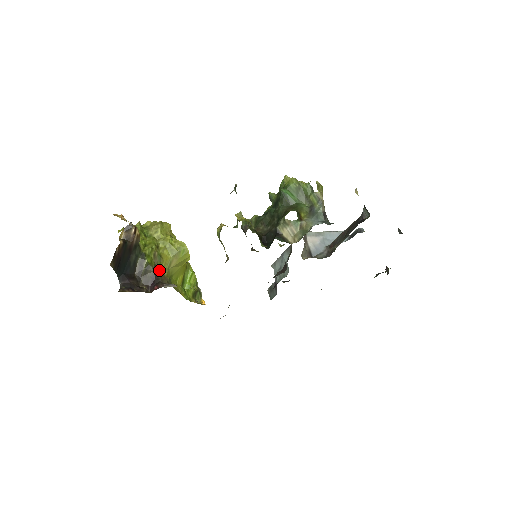
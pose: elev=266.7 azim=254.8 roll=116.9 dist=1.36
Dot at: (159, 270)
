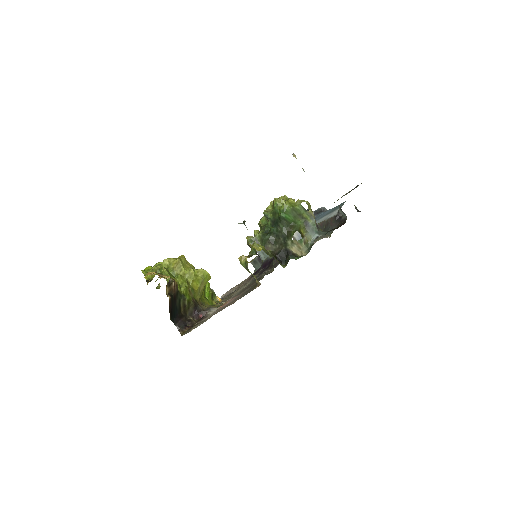
Dot at: (195, 300)
